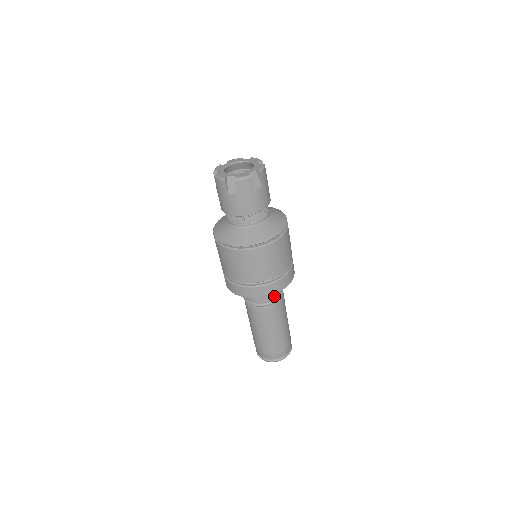
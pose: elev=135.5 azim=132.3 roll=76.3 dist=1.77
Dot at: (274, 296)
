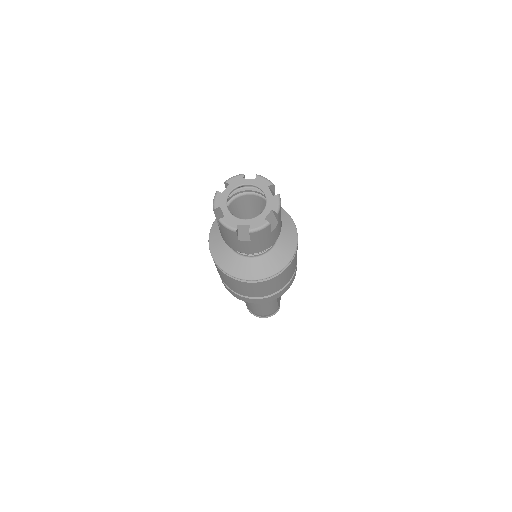
Dot at: occluded
